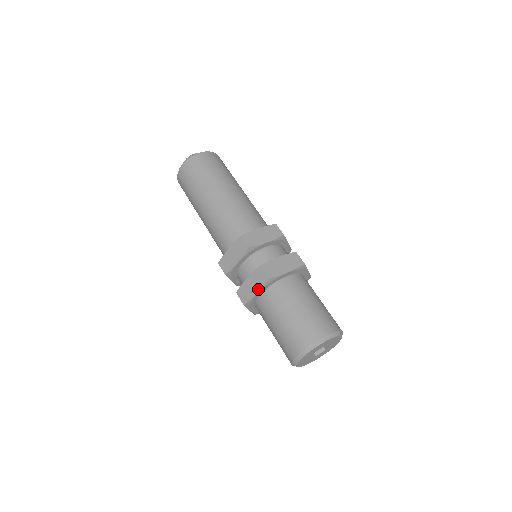
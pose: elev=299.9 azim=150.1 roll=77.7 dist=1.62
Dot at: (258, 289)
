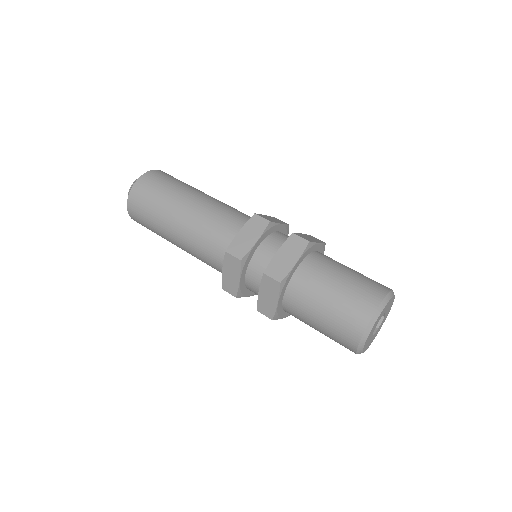
Dot at: (276, 298)
